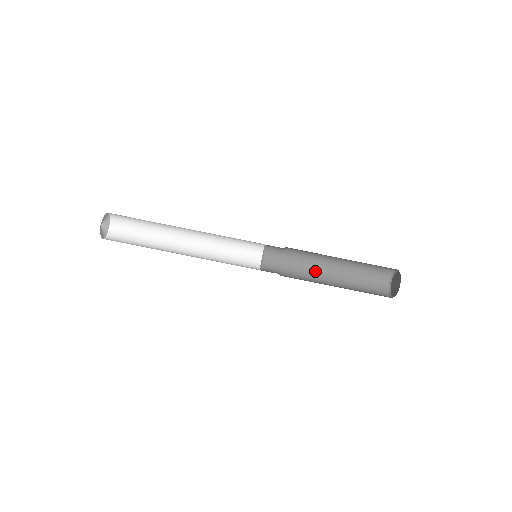
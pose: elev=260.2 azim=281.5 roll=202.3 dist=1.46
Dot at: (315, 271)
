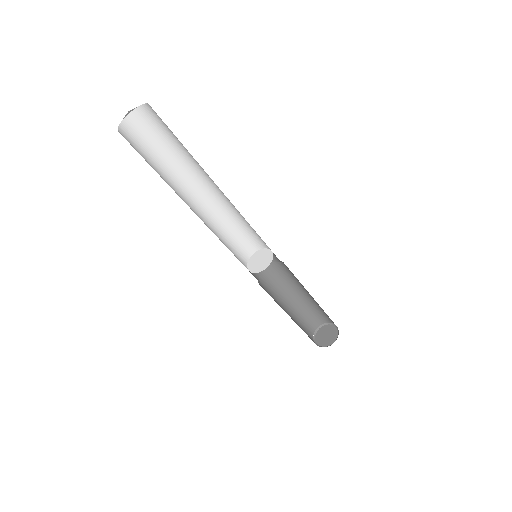
Dot at: (298, 283)
